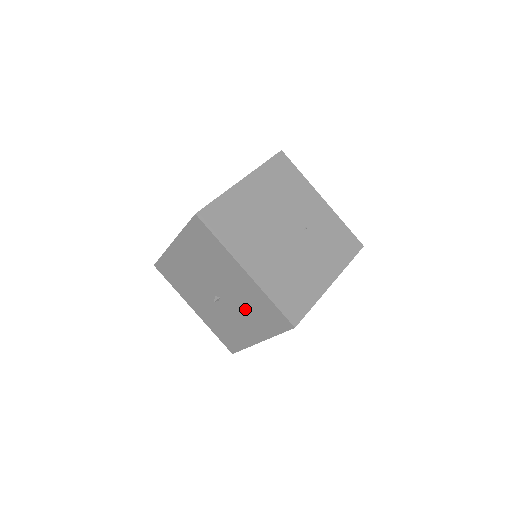
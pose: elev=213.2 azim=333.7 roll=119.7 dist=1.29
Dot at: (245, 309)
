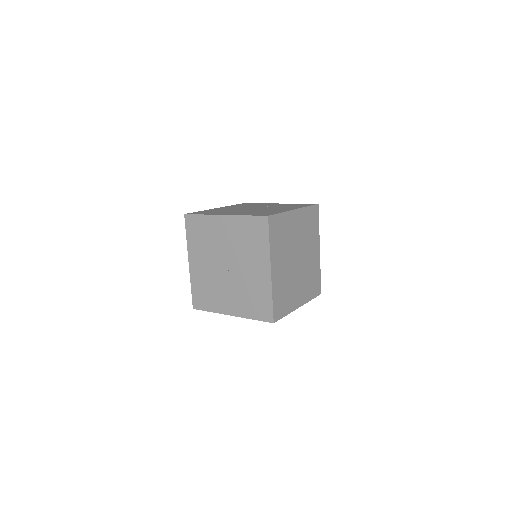
Dot at: (244, 251)
